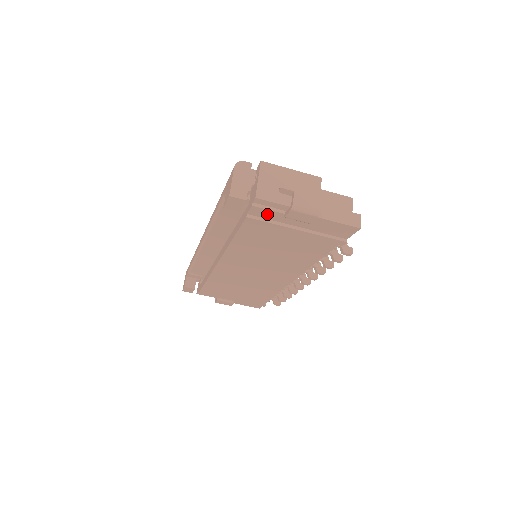
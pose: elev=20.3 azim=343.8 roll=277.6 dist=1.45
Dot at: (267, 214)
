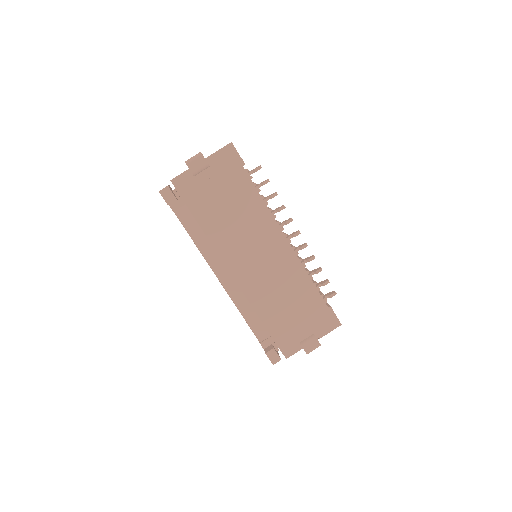
Dot at: (187, 185)
